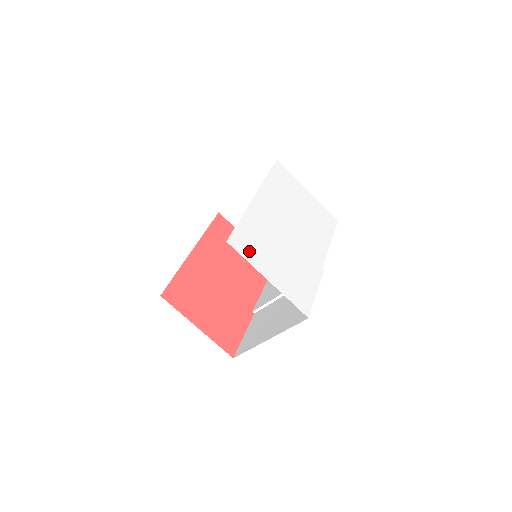
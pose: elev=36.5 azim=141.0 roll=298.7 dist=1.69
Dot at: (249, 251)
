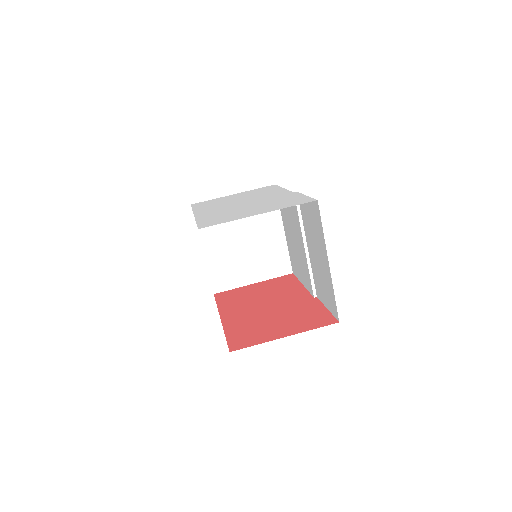
Dot at: (223, 221)
